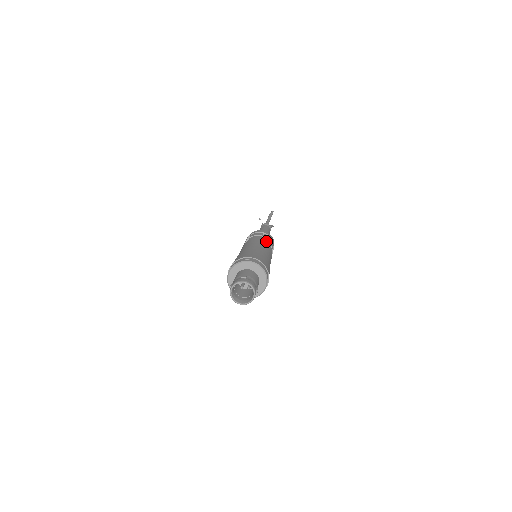
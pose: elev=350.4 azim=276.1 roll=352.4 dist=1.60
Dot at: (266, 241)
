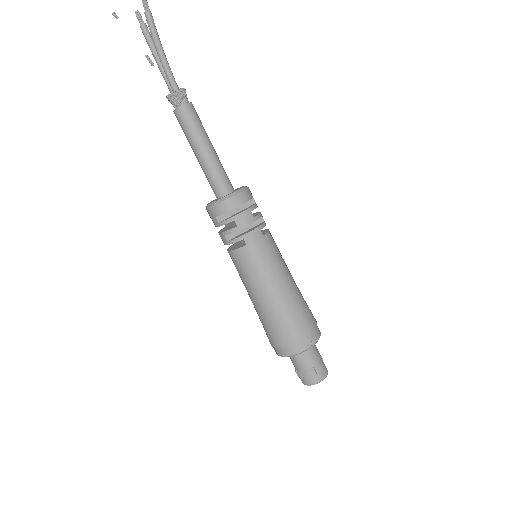
Dot at: (268, 235)
